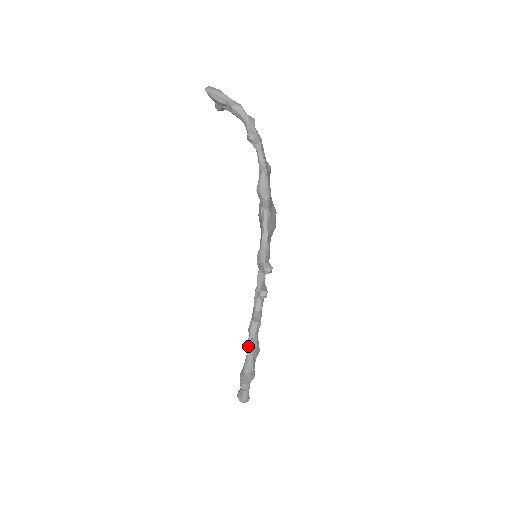
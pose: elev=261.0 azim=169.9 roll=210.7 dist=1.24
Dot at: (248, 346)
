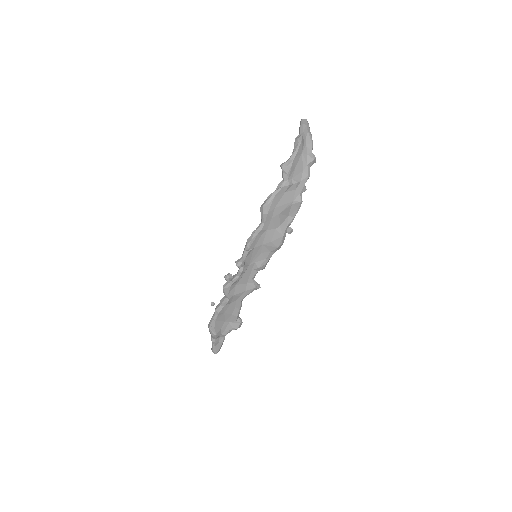
Dot at: (215, 308)
